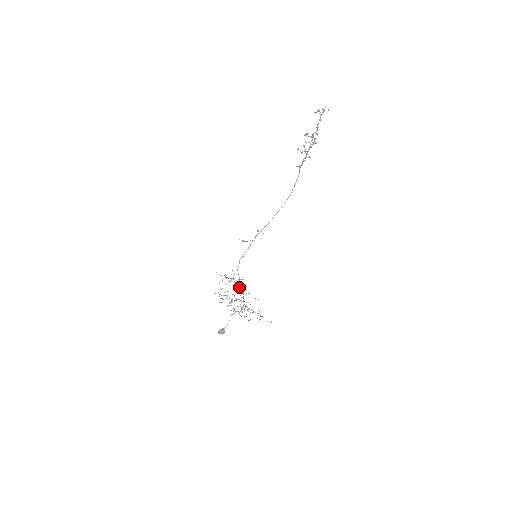
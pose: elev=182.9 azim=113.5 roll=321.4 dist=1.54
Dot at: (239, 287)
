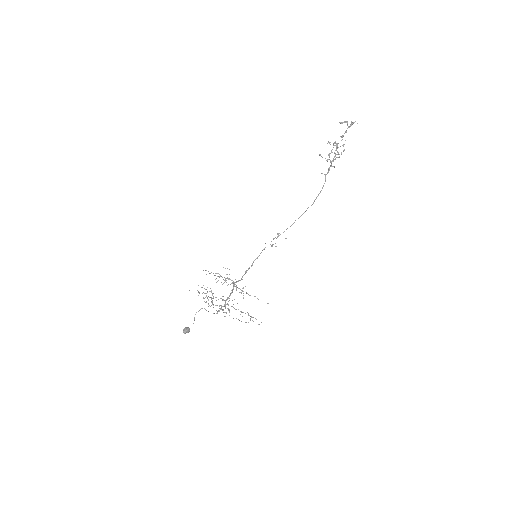
Dot at: (239, 288)
